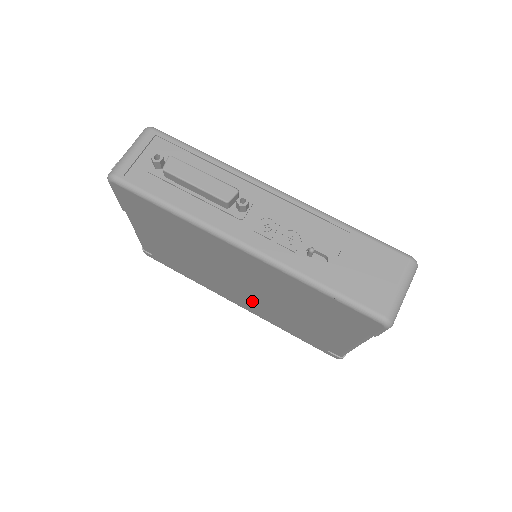
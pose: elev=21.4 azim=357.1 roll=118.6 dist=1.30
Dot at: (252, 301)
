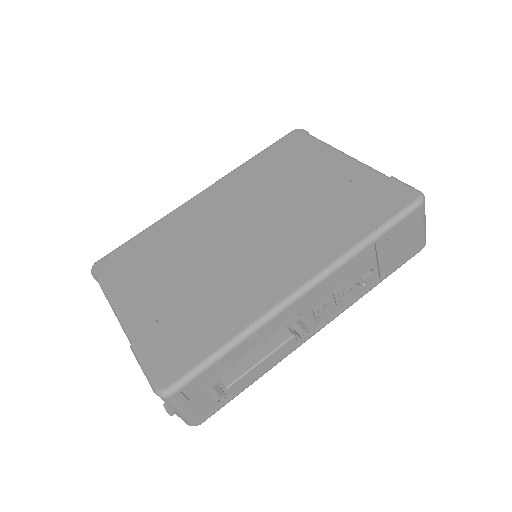
Dot at: occluded
